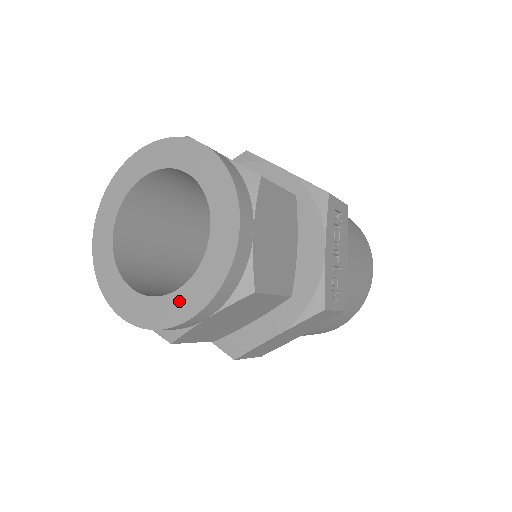
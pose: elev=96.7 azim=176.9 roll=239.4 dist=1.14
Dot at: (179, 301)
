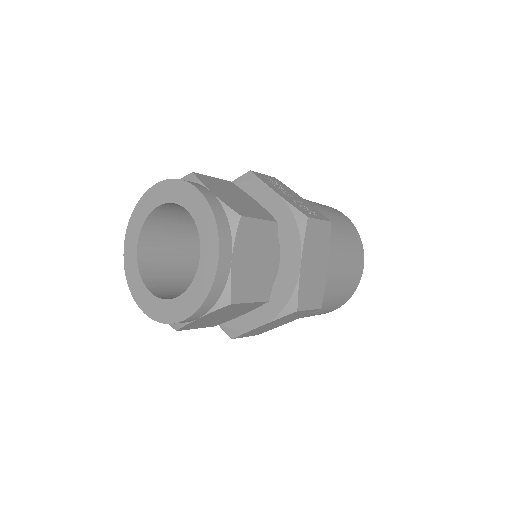
Dot at: (205, 261)
